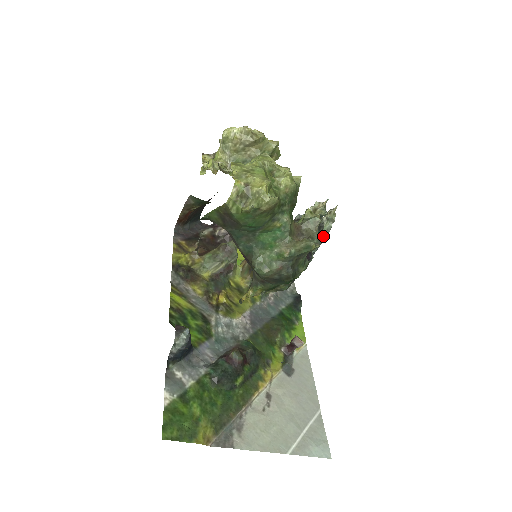
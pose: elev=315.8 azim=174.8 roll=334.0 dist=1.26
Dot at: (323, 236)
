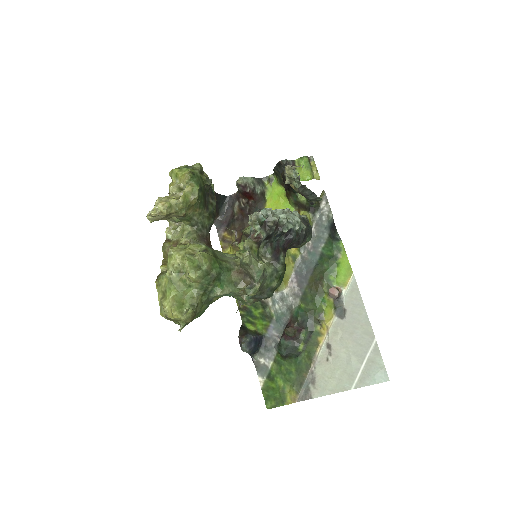
Dot at: (302, 187)
